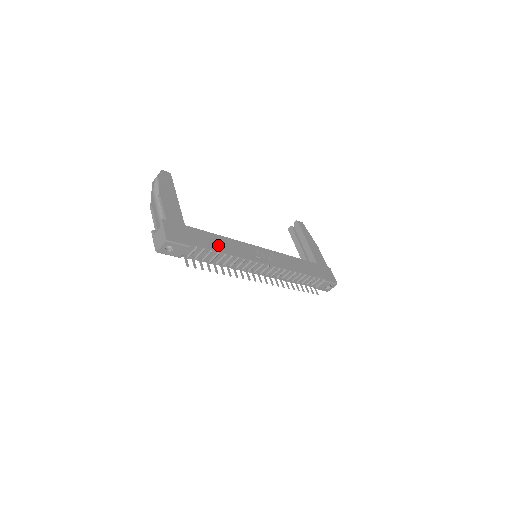
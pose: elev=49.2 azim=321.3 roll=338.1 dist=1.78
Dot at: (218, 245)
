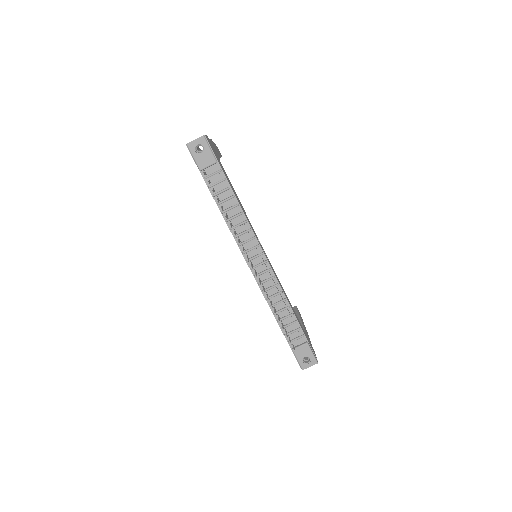
Dot at: (236, 196)
